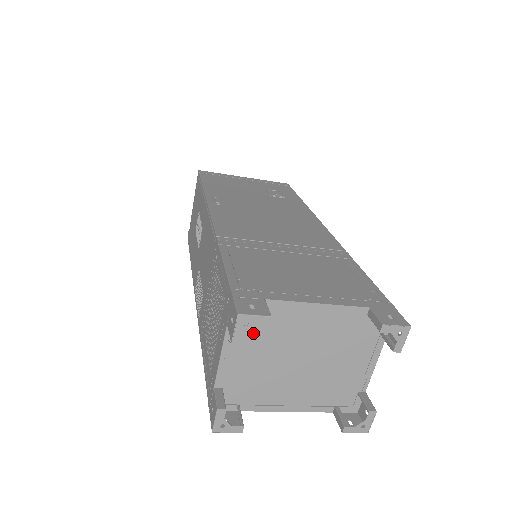
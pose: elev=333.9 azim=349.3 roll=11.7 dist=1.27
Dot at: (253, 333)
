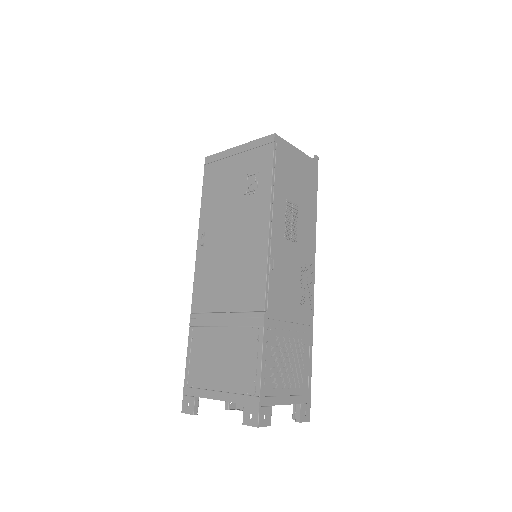
Dot at: occluded
